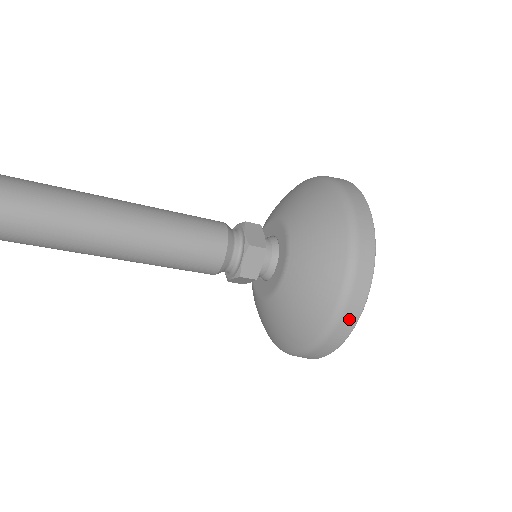
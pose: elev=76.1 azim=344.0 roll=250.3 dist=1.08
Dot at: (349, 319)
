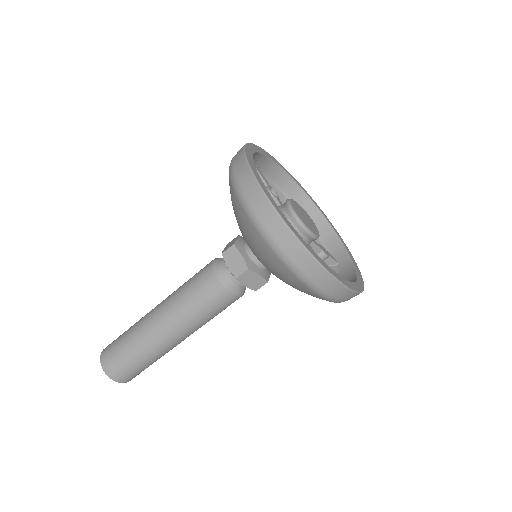
Dot at: (271, 221)
